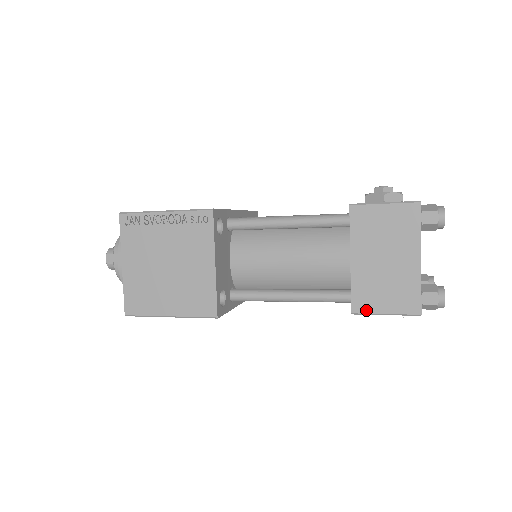
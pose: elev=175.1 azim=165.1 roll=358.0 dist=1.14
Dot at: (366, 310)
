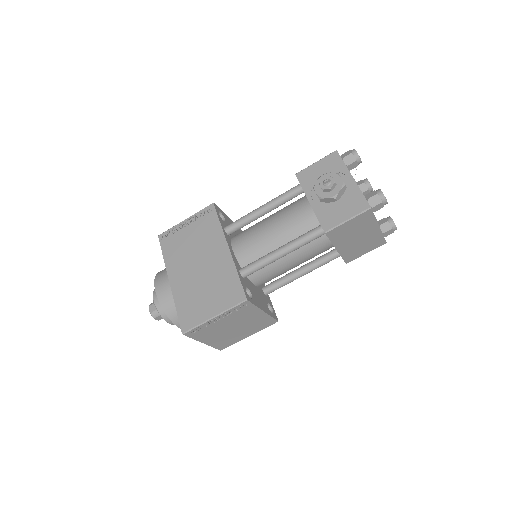
Dot at: (354, 259)
